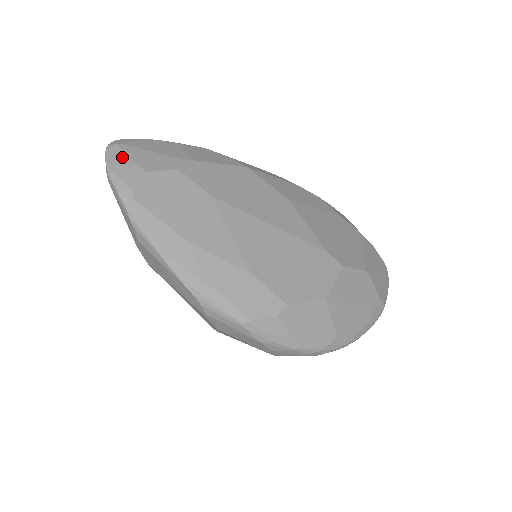
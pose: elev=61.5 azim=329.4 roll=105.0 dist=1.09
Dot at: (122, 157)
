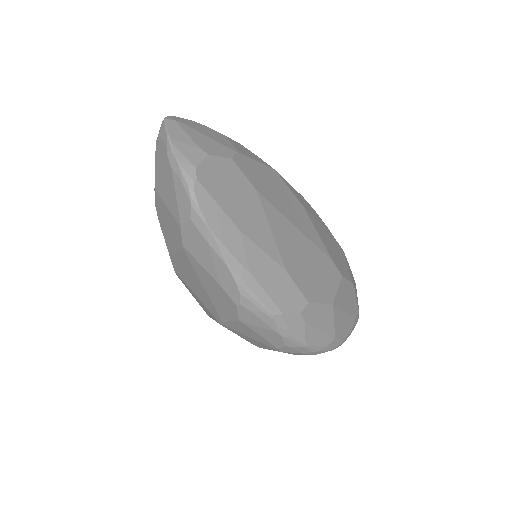
Dot at: (182, 134)
